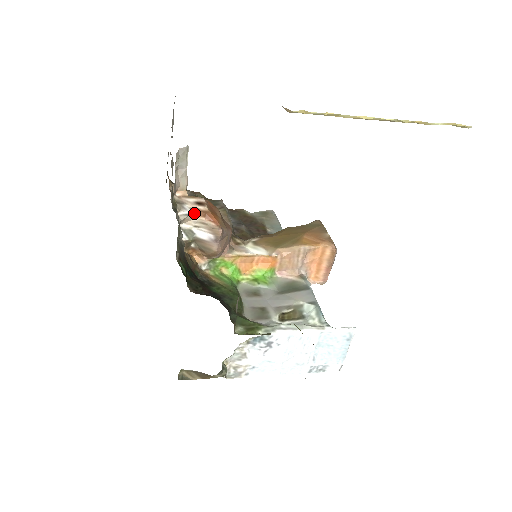
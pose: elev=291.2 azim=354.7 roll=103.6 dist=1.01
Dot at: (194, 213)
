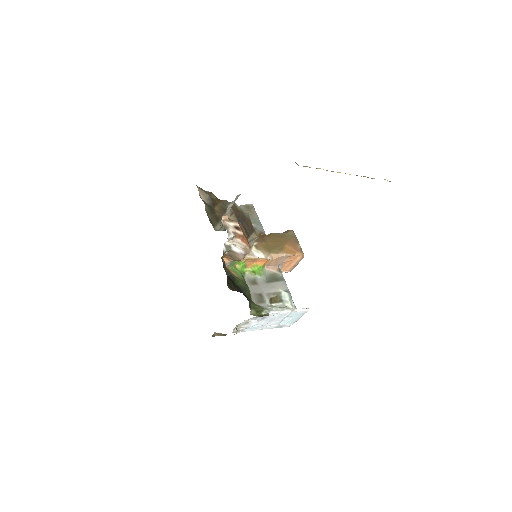
Dot at: (235, 236)
